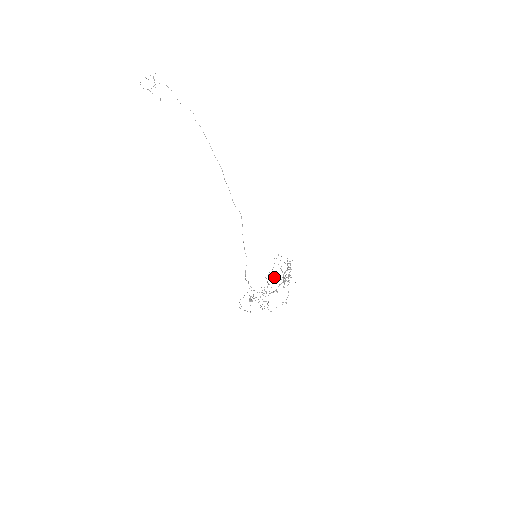
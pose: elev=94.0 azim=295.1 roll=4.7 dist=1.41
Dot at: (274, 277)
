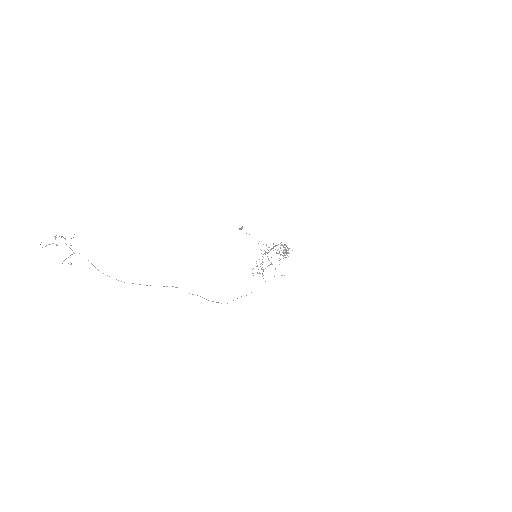
Dot at: occluded
